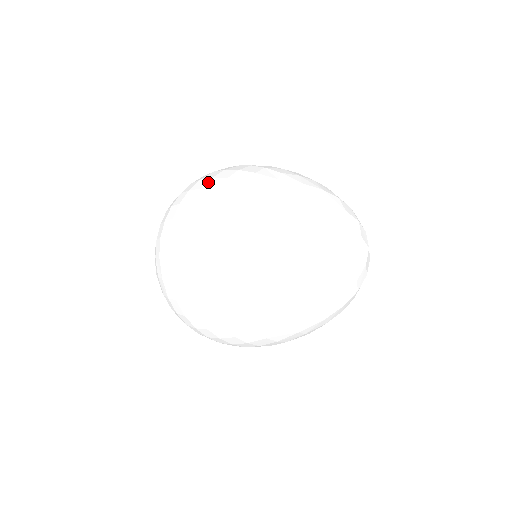
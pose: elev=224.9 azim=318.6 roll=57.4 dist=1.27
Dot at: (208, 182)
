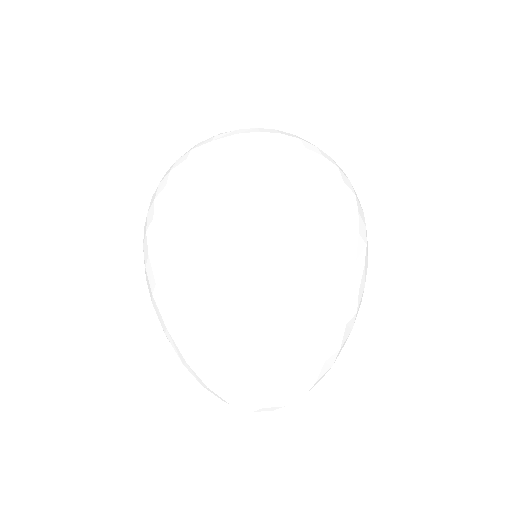
Dot at: (160, 211)
